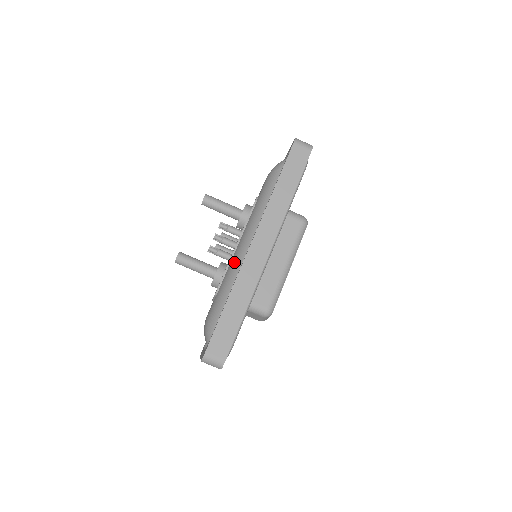
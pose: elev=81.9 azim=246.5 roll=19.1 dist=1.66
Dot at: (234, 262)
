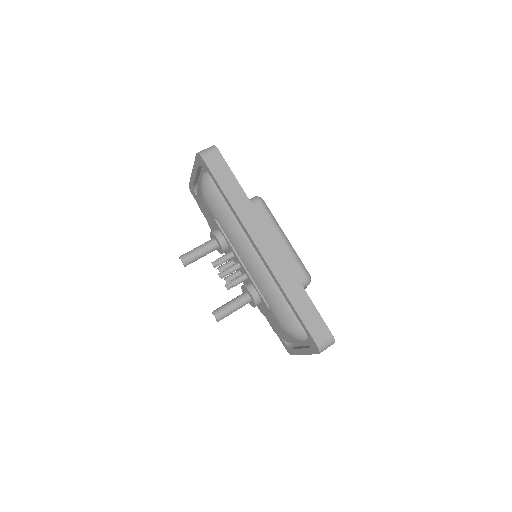
Dot at: (257, 275)
